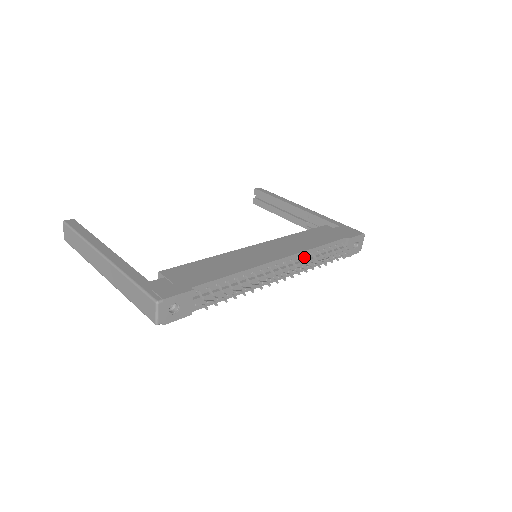
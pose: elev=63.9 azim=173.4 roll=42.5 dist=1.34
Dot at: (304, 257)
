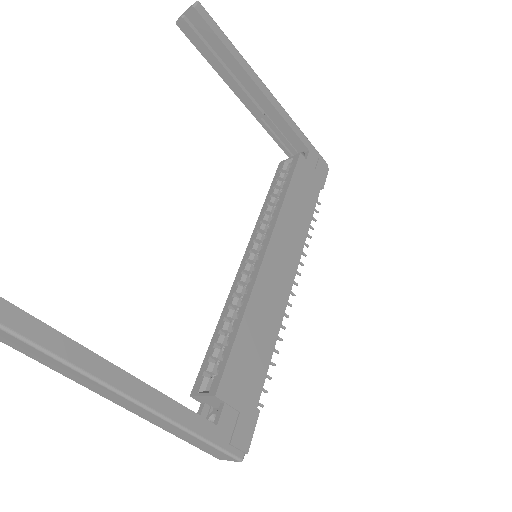
Dot at: occluded
